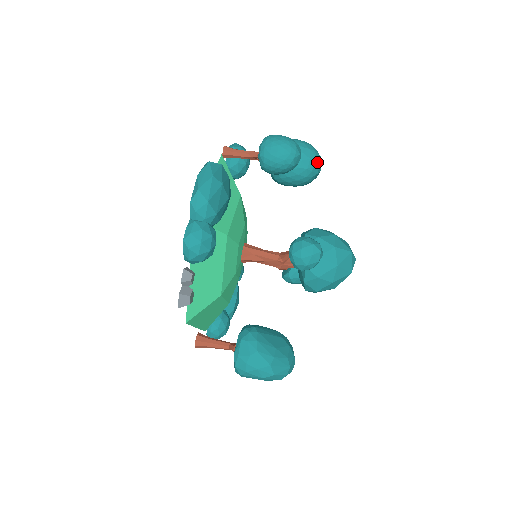
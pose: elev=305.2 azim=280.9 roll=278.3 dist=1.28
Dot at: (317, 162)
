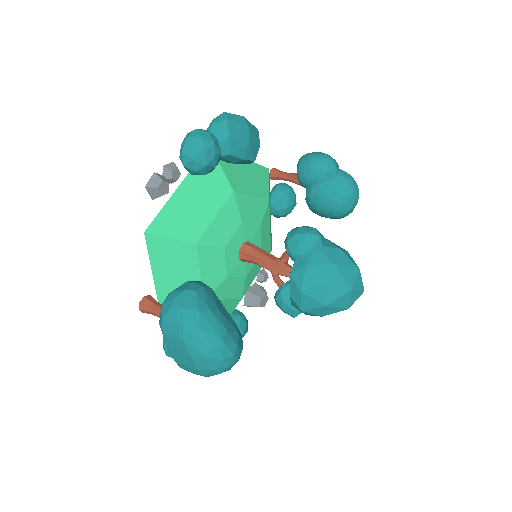
Dot at: (352, 186)
